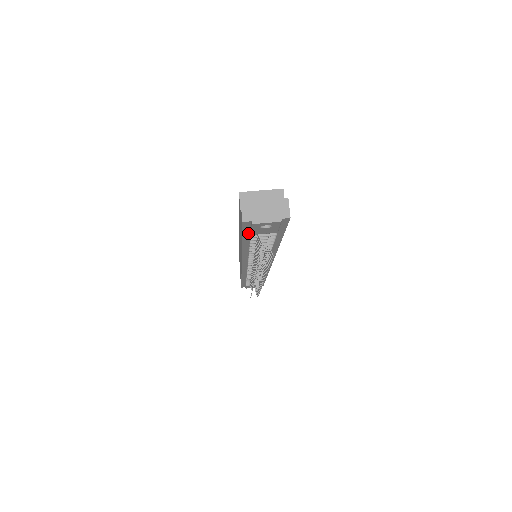
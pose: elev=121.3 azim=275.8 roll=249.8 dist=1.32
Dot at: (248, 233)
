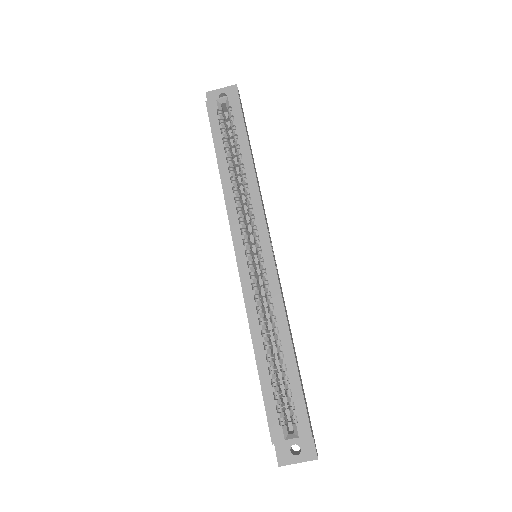
Dot at: occluded
